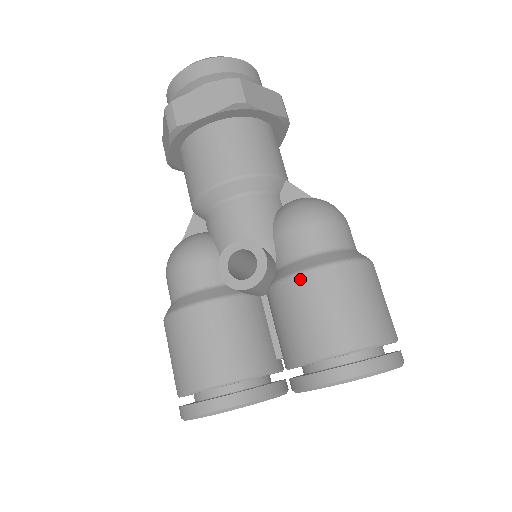
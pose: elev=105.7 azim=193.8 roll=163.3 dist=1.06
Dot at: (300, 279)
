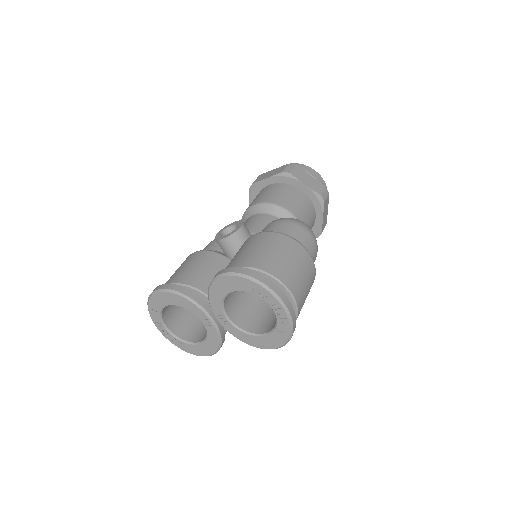
Dot at: (250, 238)
